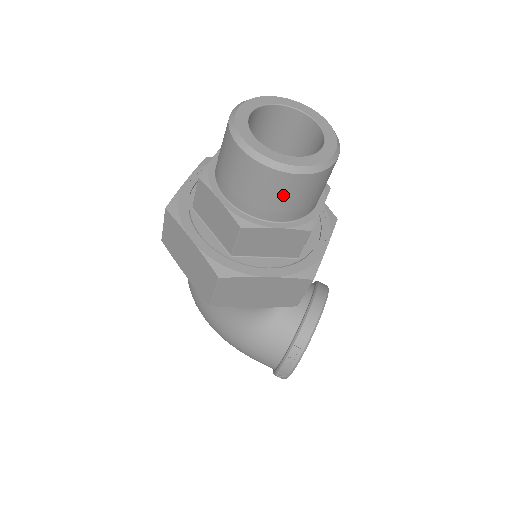
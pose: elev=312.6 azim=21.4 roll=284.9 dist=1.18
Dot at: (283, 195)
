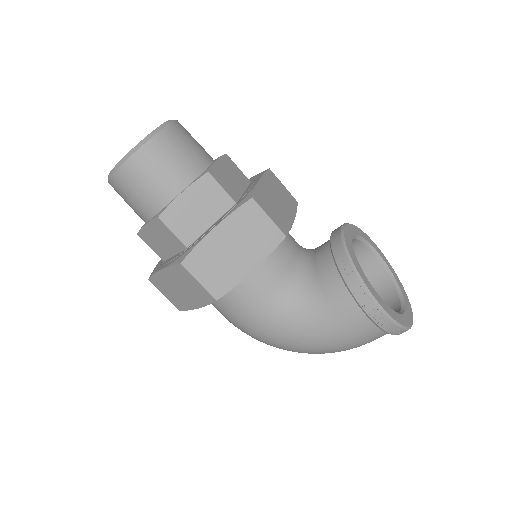
Dot at: (155, 169)
